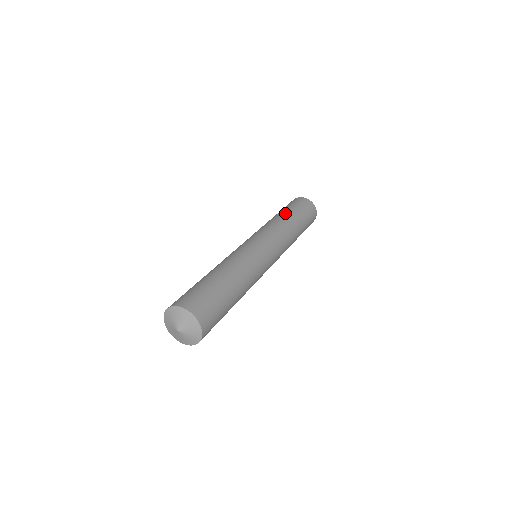
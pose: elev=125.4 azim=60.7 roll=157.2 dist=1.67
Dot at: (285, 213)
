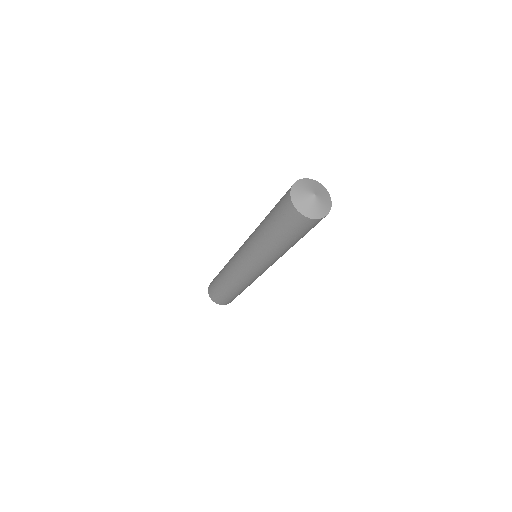
Dot at: occluded
